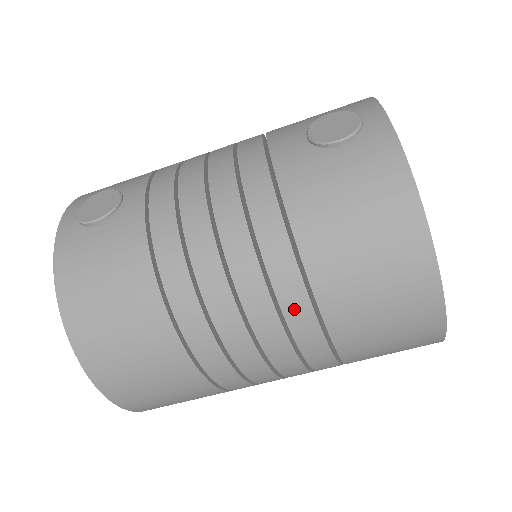
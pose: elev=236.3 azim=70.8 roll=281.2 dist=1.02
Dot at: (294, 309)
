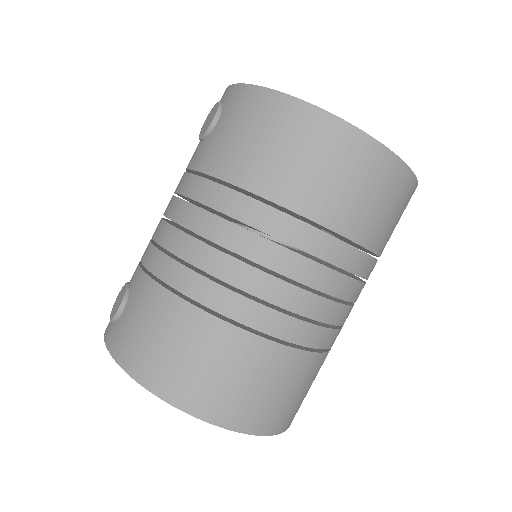
Dot at: (274, 225)
